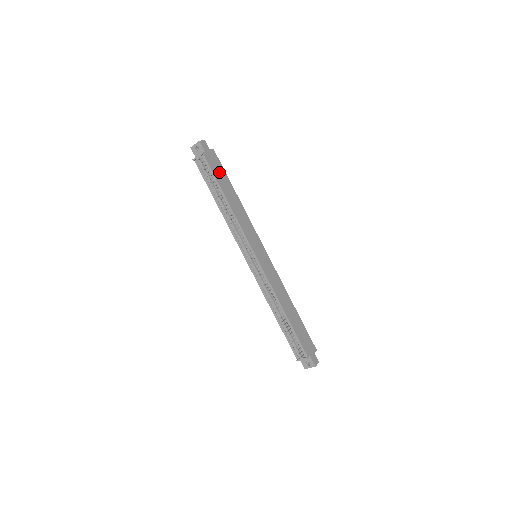
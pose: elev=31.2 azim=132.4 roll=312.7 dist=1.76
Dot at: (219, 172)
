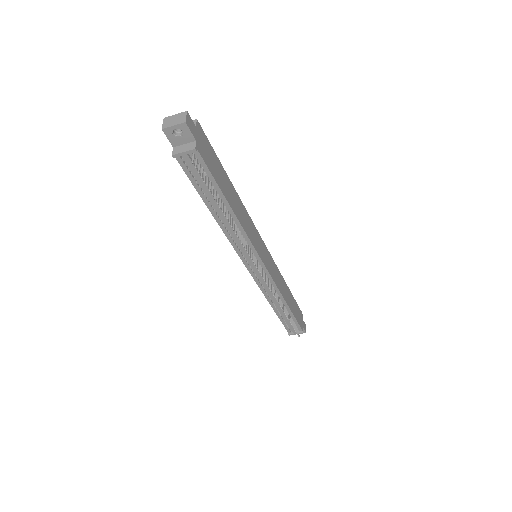
Dot at: (214, 164)
